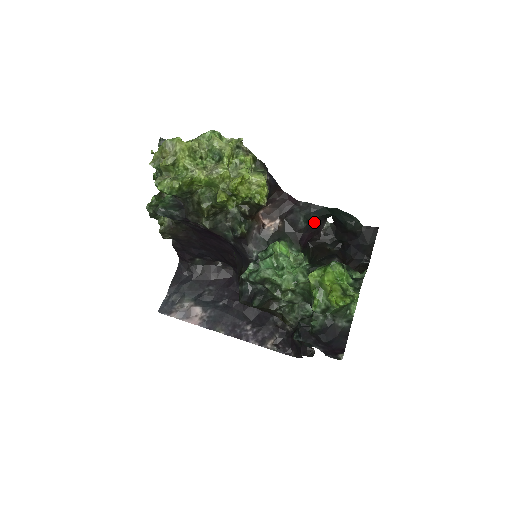
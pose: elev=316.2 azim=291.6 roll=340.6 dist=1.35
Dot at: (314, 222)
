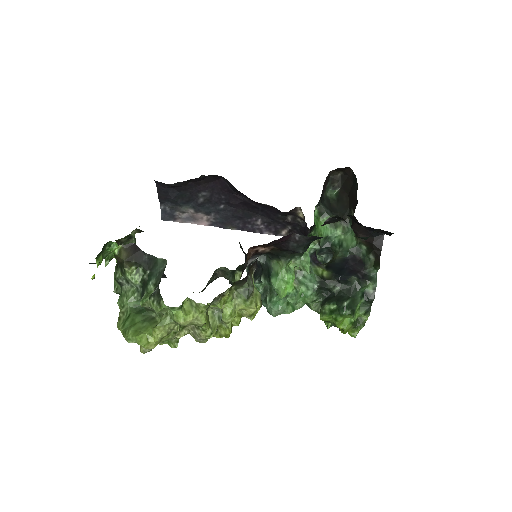
Dot at: occluded
